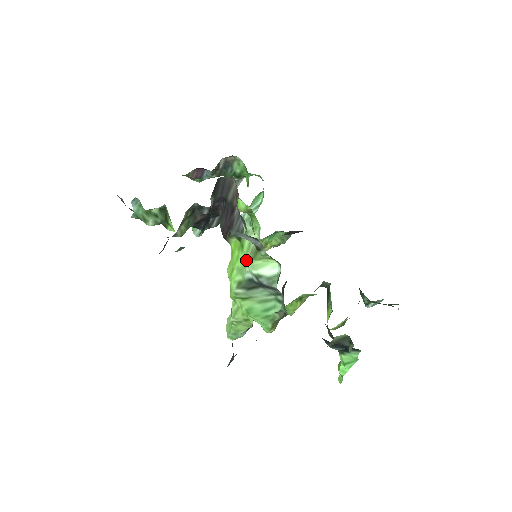
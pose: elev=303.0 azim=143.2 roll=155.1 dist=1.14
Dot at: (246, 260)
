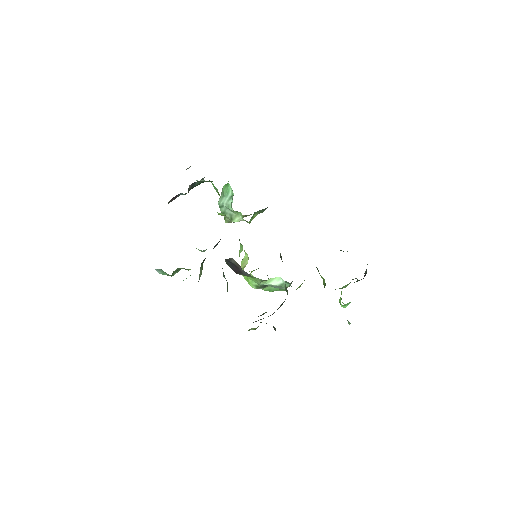
Dot at: (258, 282)
